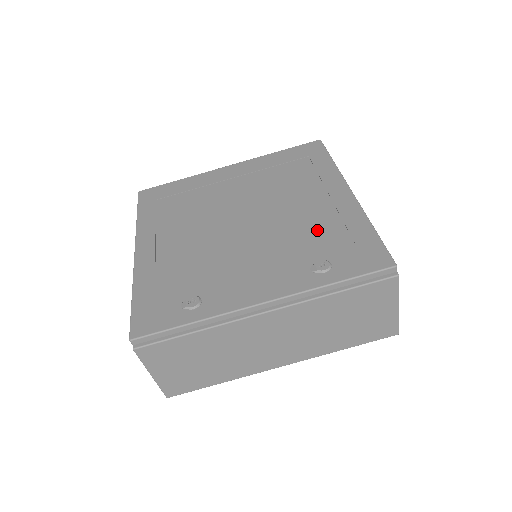
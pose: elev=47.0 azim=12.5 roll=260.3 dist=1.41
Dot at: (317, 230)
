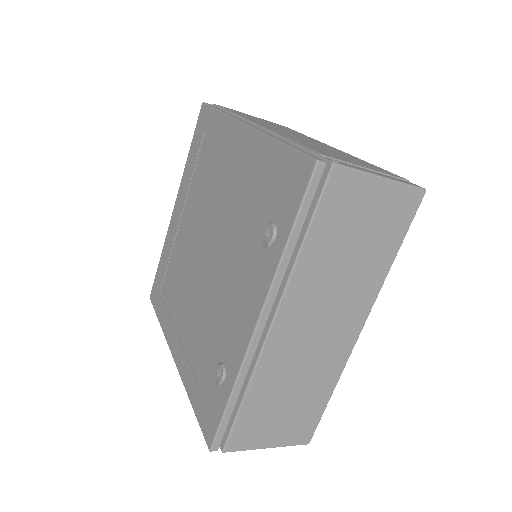
Dot at: (247, 198)
